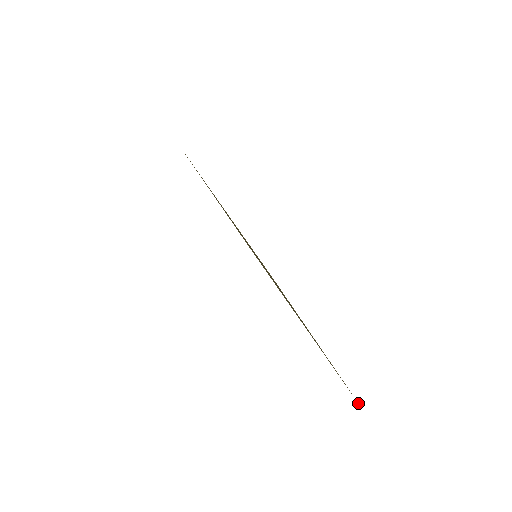
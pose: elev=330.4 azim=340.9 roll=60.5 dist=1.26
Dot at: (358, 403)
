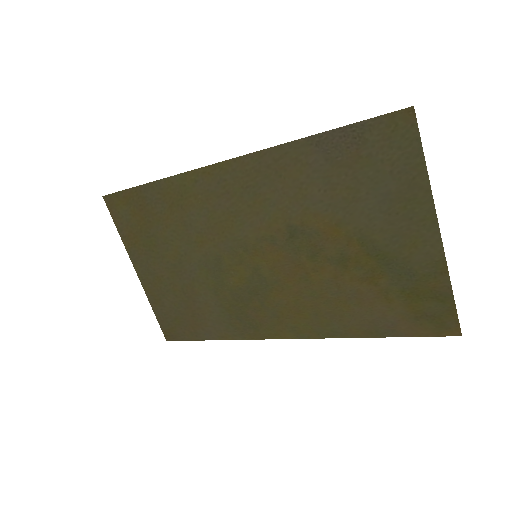
Dot at: (451, 328)
